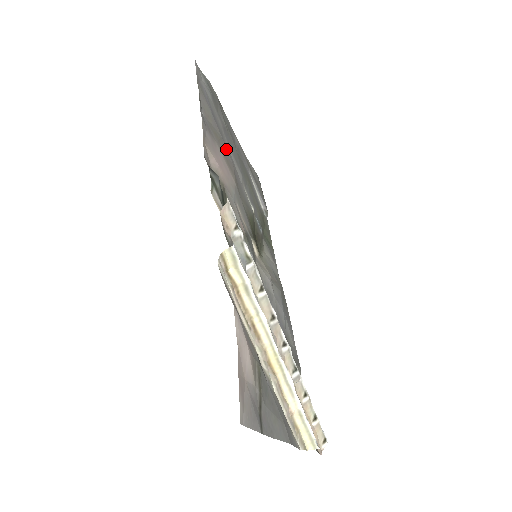
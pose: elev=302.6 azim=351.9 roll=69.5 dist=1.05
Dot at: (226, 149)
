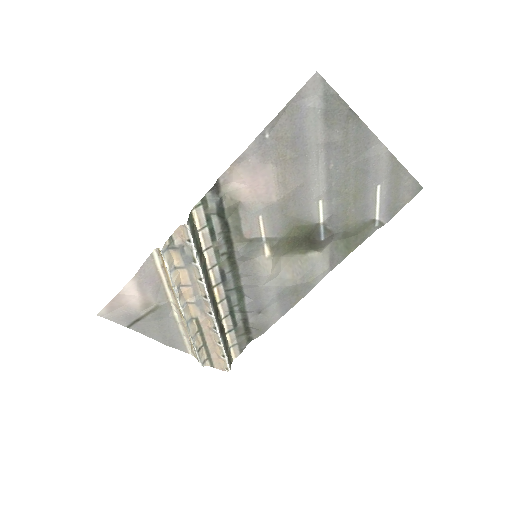
Dot at: (299, 167)
